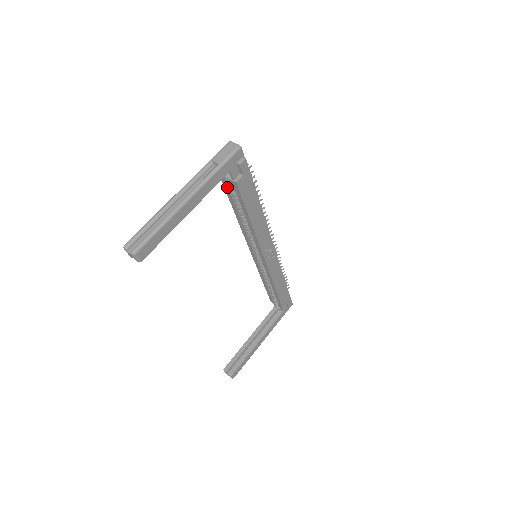
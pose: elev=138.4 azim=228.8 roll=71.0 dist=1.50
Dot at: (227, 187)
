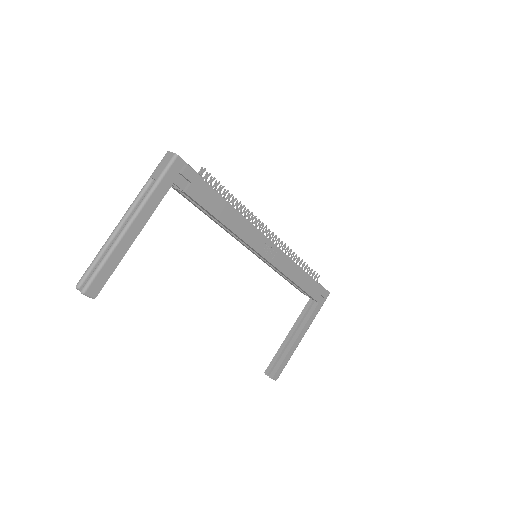
Dot at: (186, 197)
